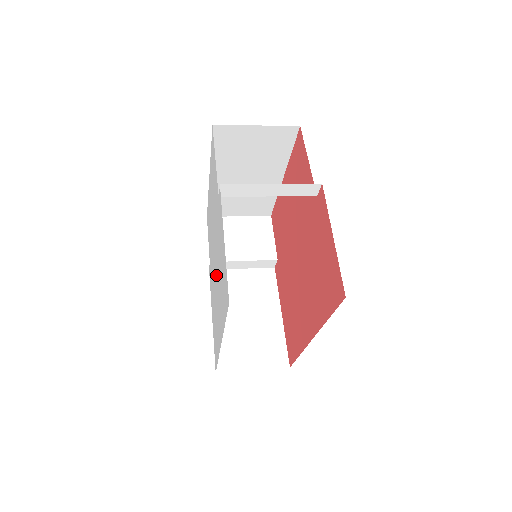
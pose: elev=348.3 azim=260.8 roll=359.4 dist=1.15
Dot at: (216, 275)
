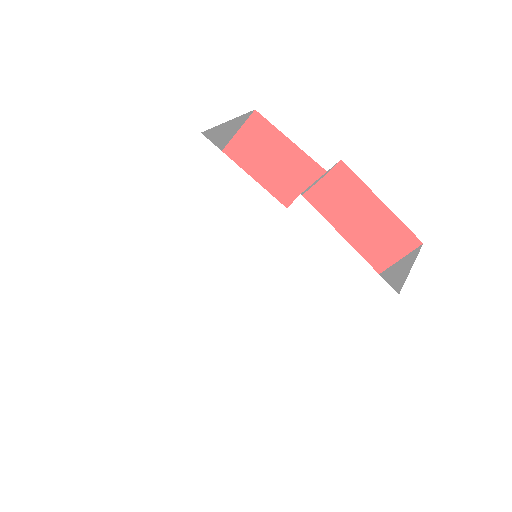
Dot at: (257, 292)
